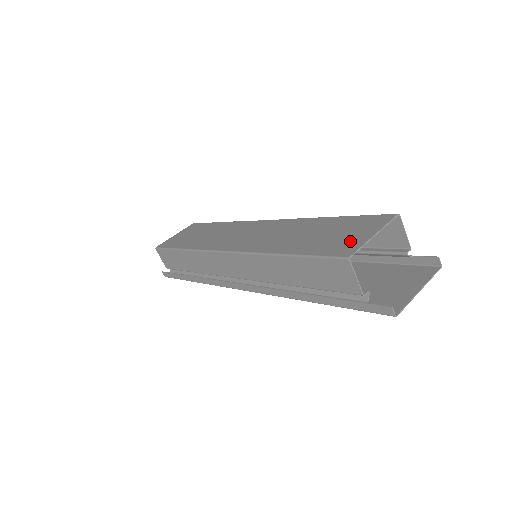
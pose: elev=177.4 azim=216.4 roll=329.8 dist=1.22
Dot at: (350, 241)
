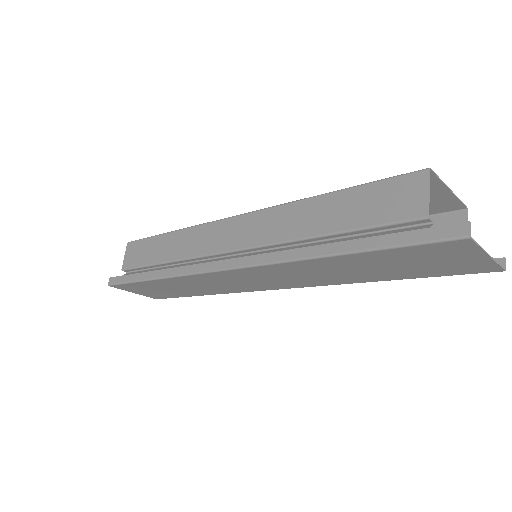
Dot at: occluded
